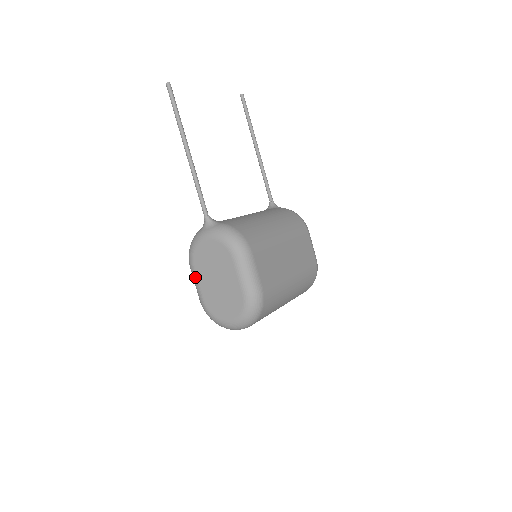
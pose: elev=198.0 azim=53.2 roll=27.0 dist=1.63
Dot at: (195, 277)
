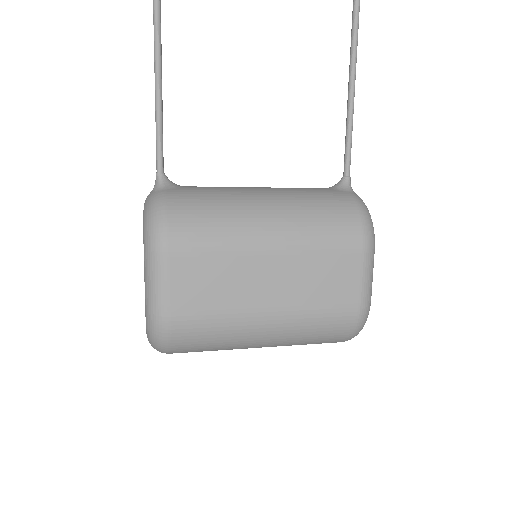
Dot at: occluded
